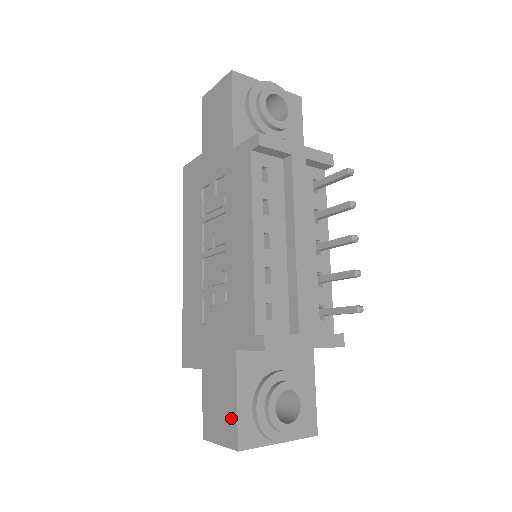
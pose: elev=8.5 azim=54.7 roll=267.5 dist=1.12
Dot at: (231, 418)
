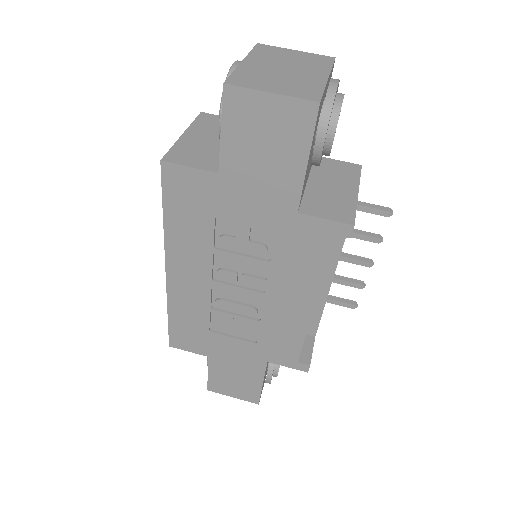
Dot at: (253, 390)
